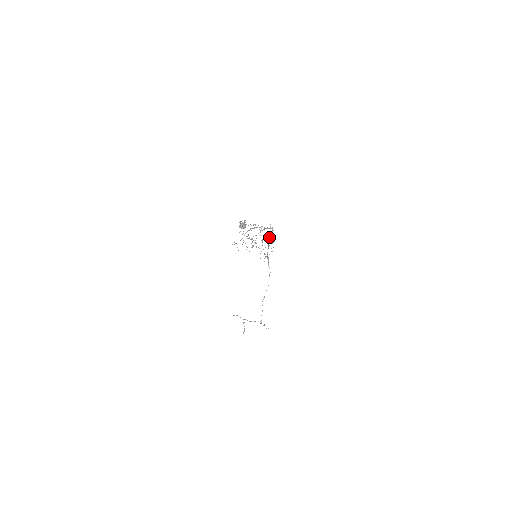
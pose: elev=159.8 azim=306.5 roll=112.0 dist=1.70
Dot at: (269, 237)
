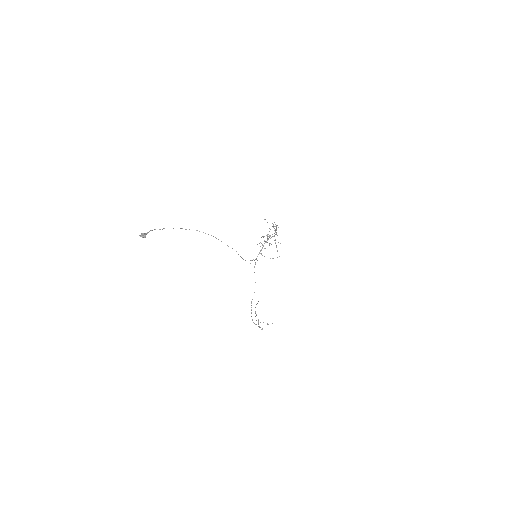
Dot at: (266, 241)
